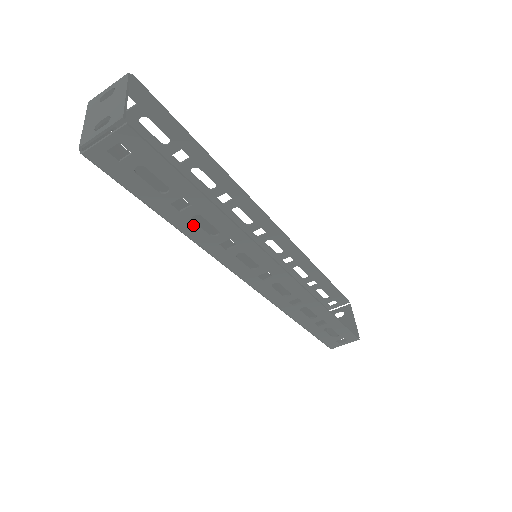
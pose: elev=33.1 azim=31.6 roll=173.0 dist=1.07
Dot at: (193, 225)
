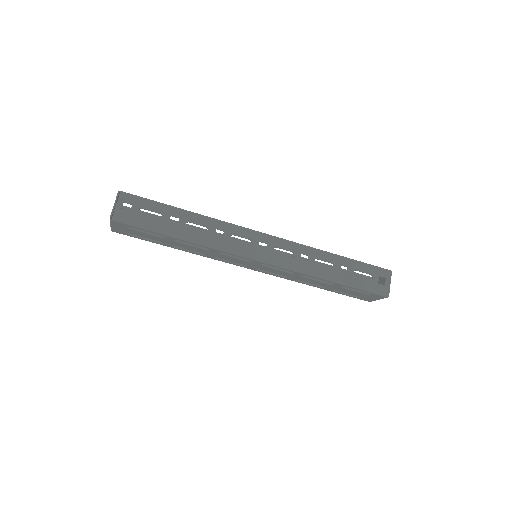
Dot at: (190, 231)
